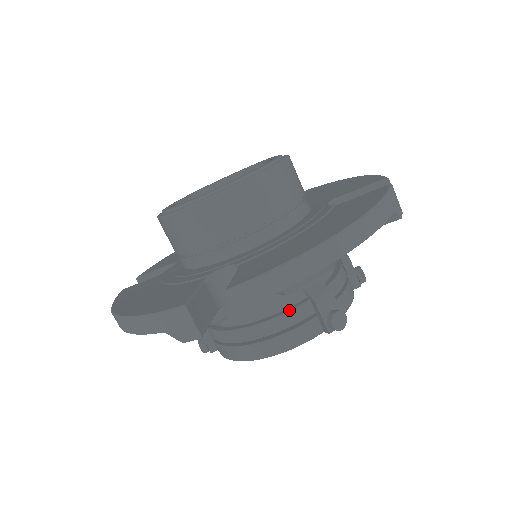
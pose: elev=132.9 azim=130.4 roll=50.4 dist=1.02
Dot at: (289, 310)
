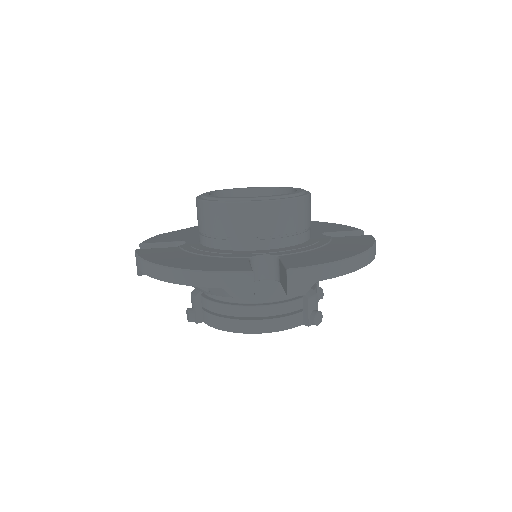
Dot at: (288, 301)
